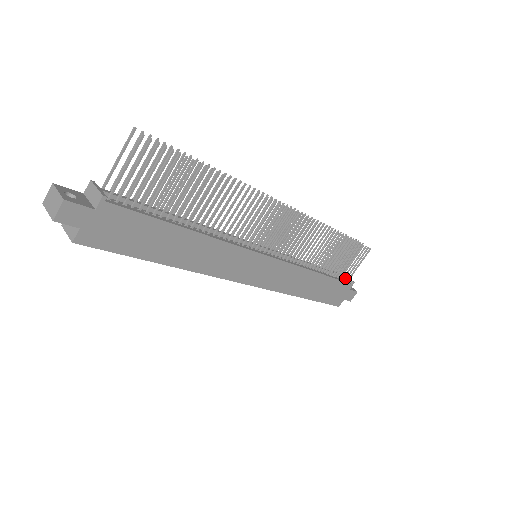
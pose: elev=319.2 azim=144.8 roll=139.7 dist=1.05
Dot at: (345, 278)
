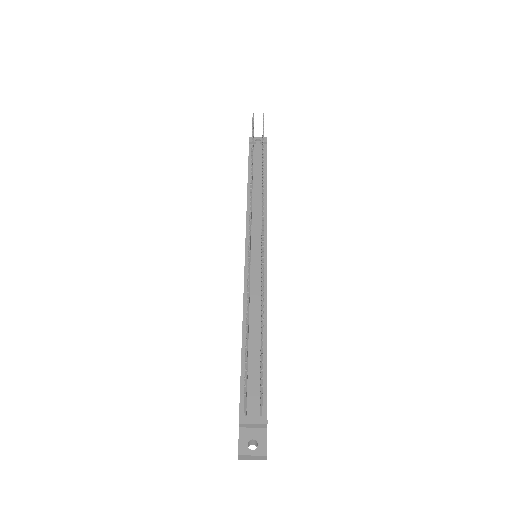
Dot at: occluded
